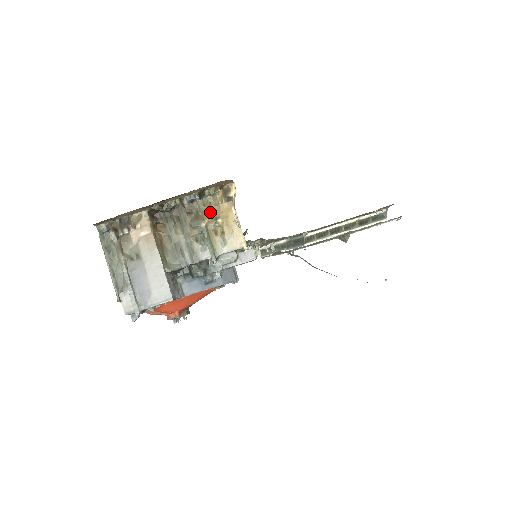
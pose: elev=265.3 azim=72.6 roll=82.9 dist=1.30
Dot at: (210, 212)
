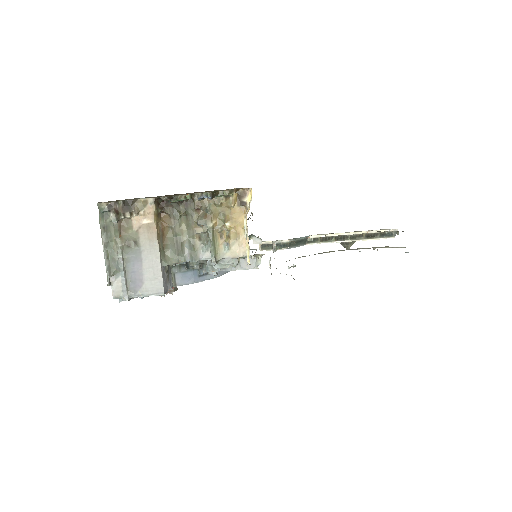
Dot at: (220, 213)
